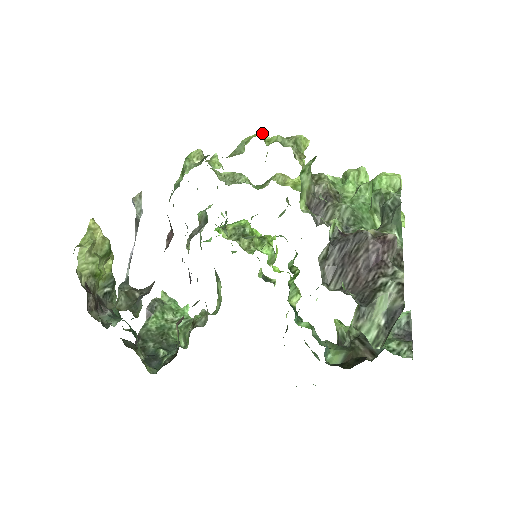
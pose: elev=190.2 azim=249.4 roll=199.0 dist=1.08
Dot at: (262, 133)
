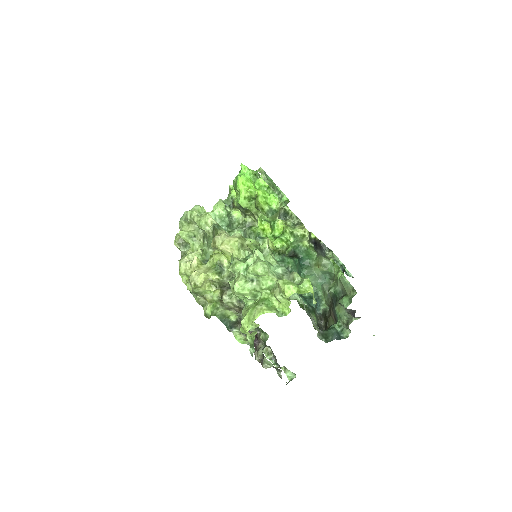
Dot at: (180, 274)
